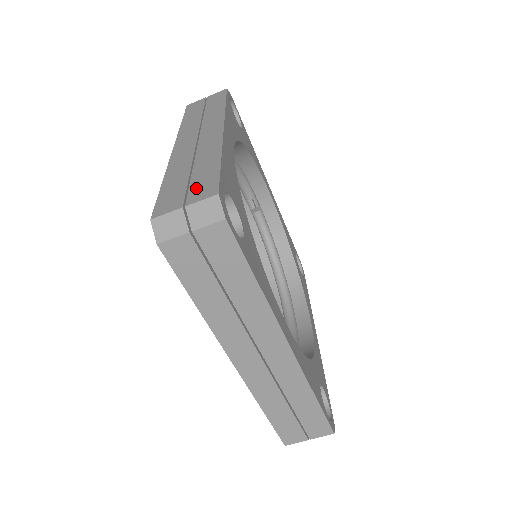
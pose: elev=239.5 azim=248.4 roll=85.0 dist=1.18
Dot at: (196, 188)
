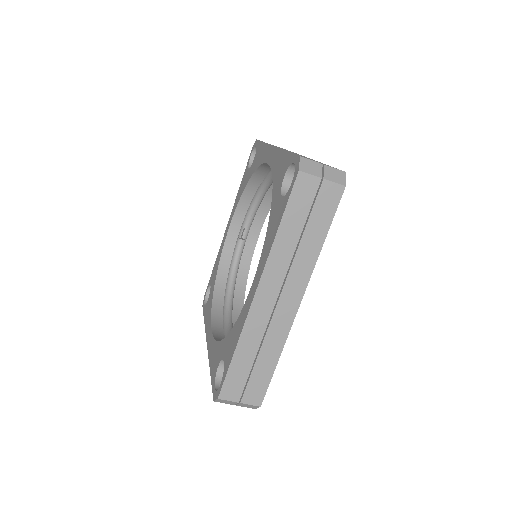
Dot at: occluded
